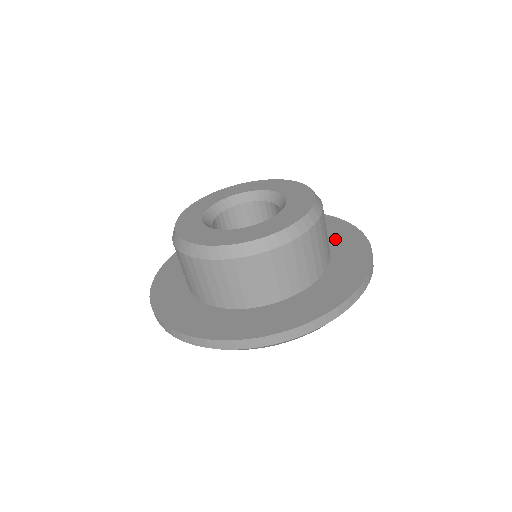
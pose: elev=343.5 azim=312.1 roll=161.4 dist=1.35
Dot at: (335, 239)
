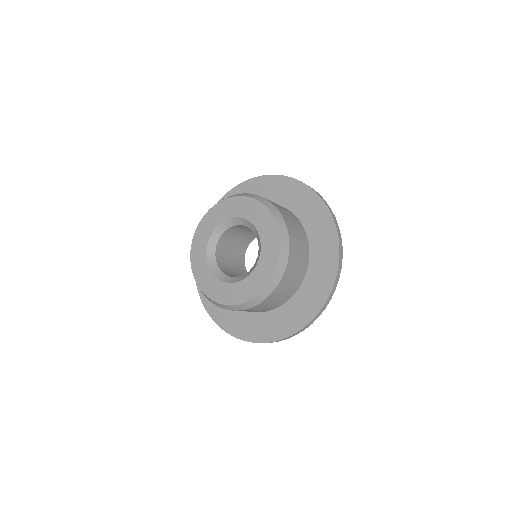
Dot at: (312, 227)
